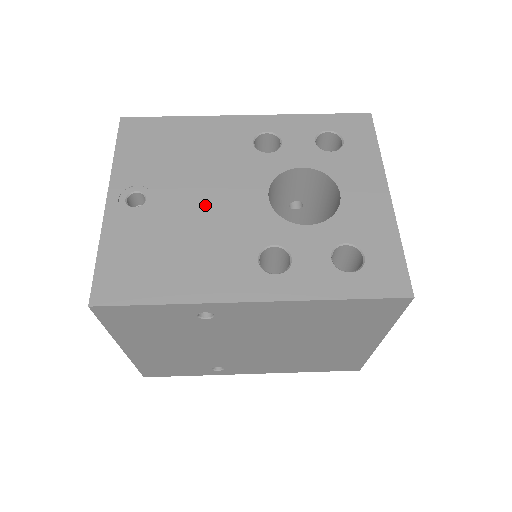
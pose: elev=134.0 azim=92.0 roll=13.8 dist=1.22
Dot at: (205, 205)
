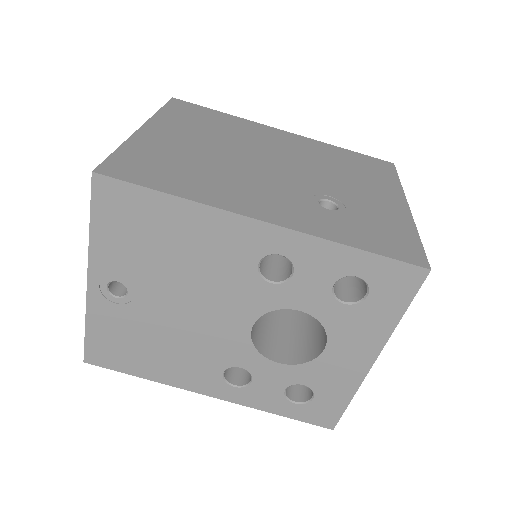
Dot at: (186, 318)
